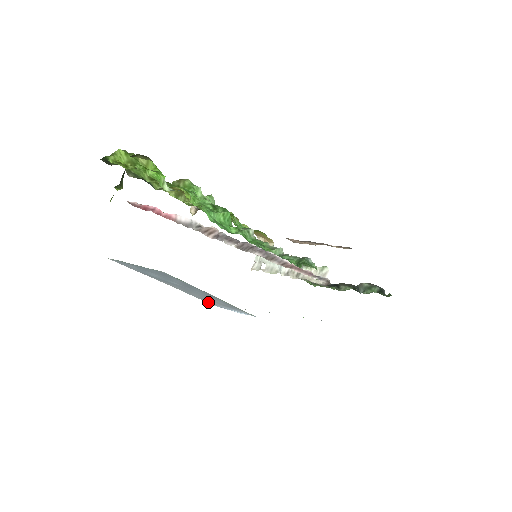
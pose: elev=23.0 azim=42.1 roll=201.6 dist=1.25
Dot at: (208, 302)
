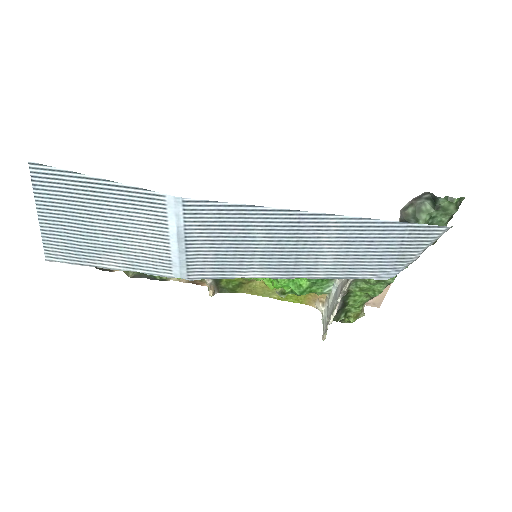
Dot at: (170, 271)
